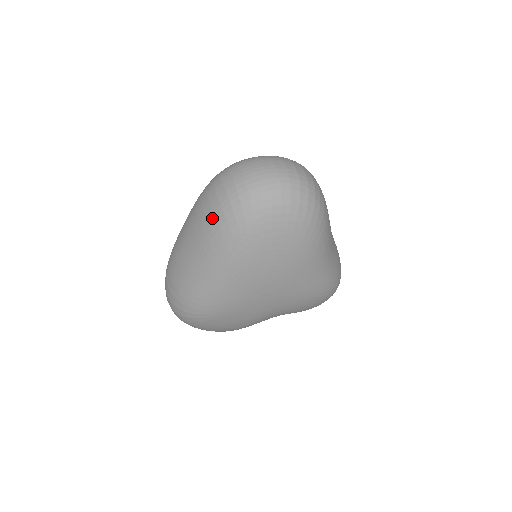
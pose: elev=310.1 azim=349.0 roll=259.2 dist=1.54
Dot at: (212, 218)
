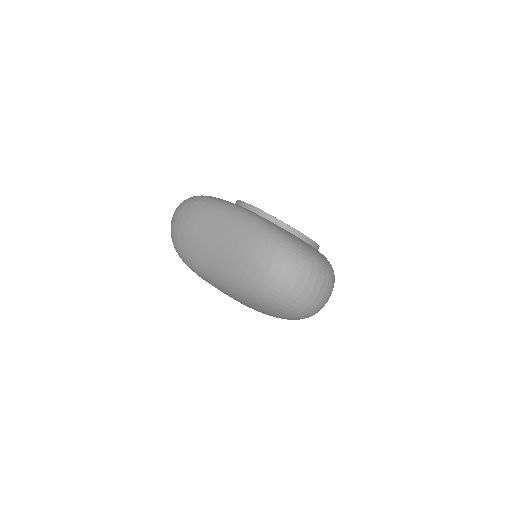
Dot at: (243, 269)
